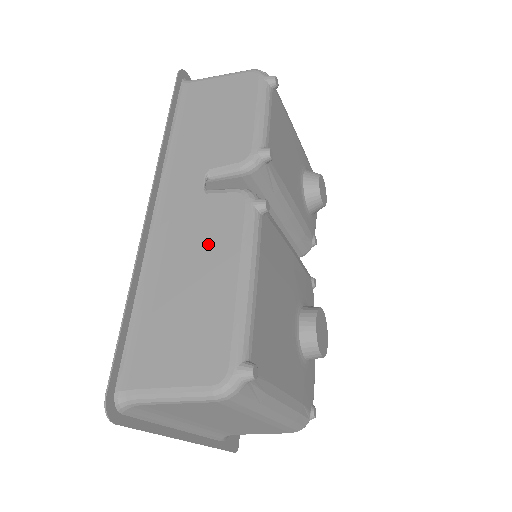
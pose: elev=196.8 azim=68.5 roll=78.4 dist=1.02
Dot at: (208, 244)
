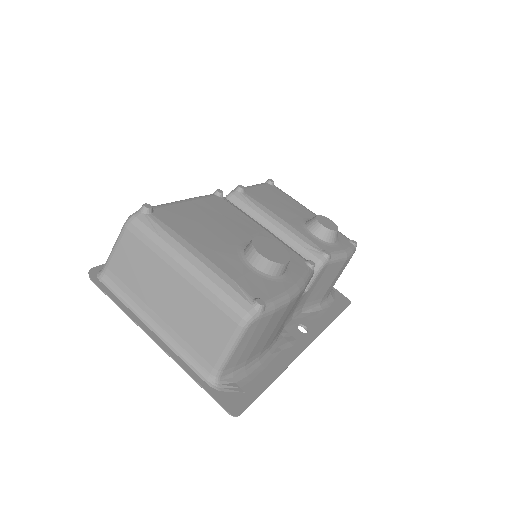
Dot at: occluded
